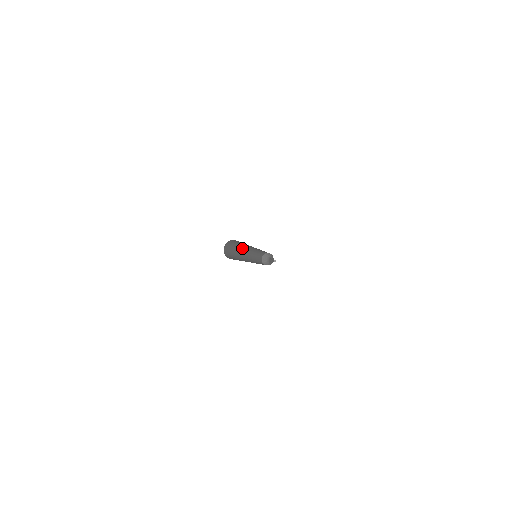
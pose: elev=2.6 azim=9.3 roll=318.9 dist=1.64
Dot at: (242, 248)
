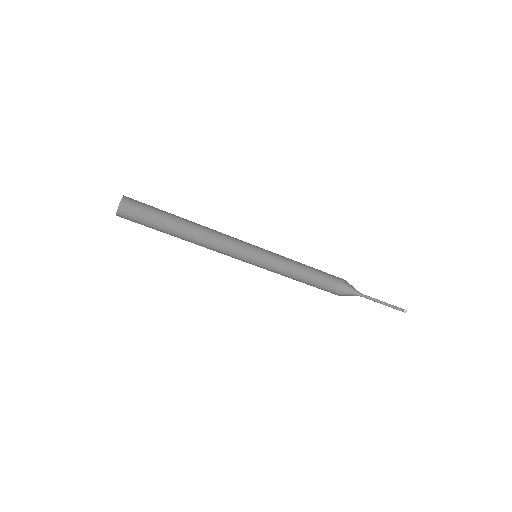
Dot at: (202, 246)
